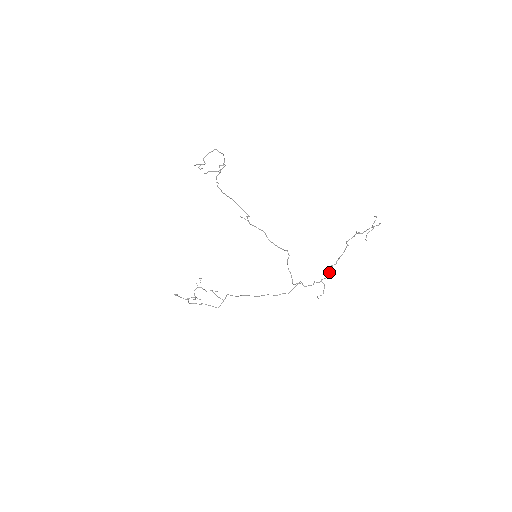
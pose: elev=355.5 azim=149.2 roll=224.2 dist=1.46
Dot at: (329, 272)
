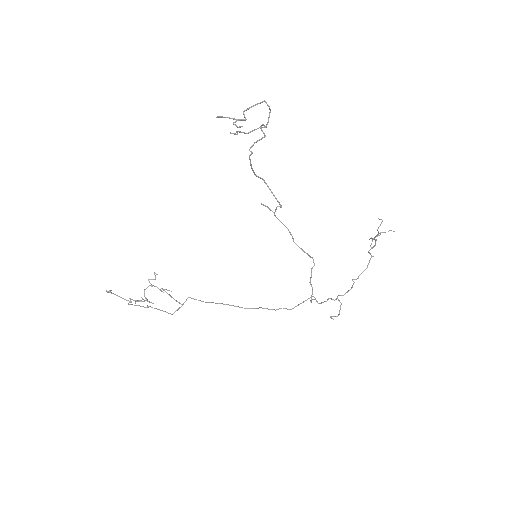
Dot at: (351, 288)
